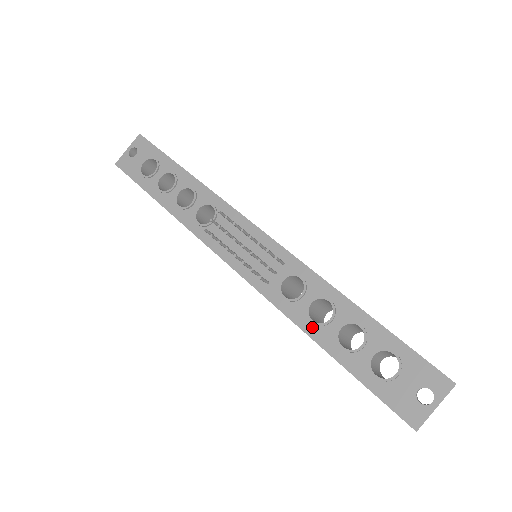
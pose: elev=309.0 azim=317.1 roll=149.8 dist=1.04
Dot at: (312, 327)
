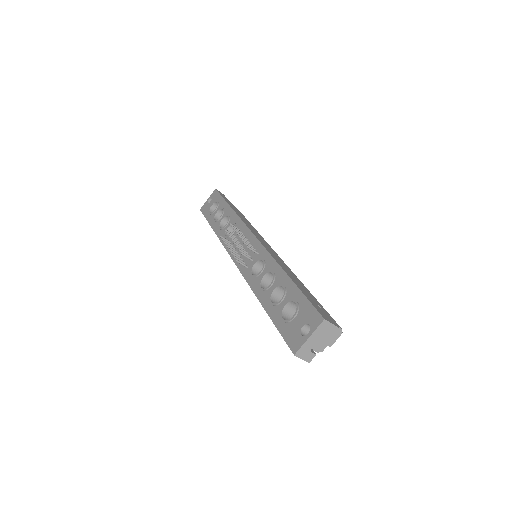
Dot at: (260, 292)
